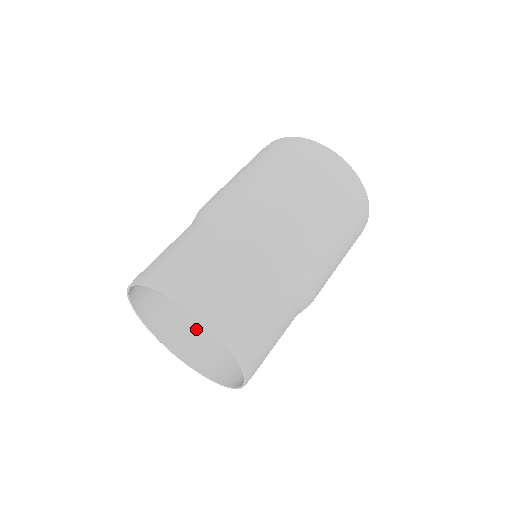
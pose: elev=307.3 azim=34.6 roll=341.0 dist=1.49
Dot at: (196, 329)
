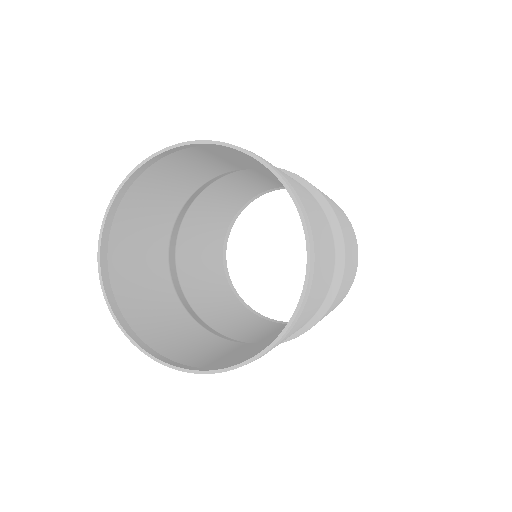
Dot at: (148, 314)
